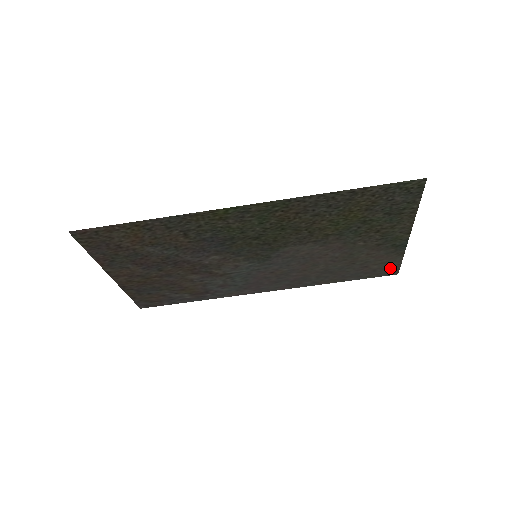
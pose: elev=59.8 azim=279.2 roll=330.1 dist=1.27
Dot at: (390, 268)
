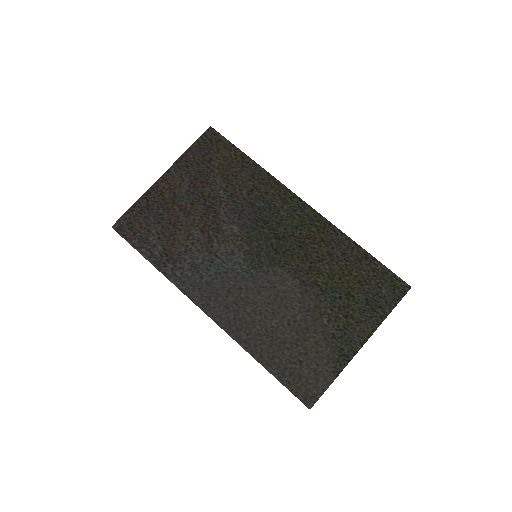
Dot at: (313, 389)
